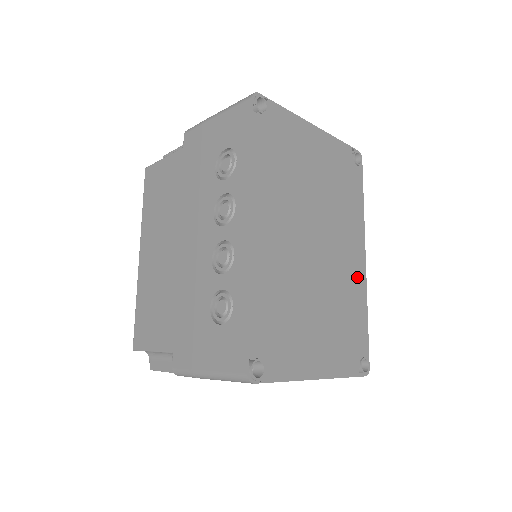
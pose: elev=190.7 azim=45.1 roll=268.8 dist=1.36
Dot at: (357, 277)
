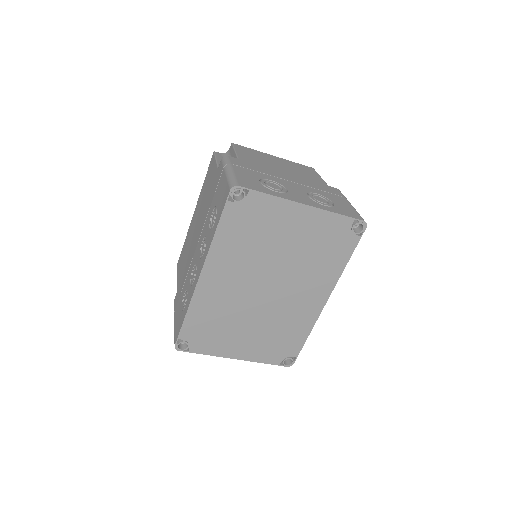
Dot at: (308, 312)
